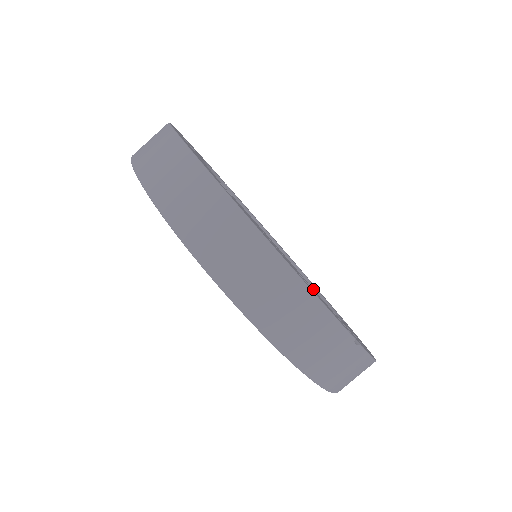
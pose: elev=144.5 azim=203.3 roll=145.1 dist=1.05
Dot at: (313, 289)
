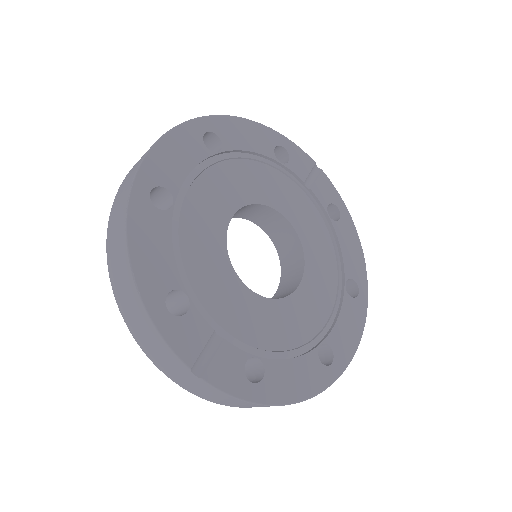
Dot at: (332, 310)
